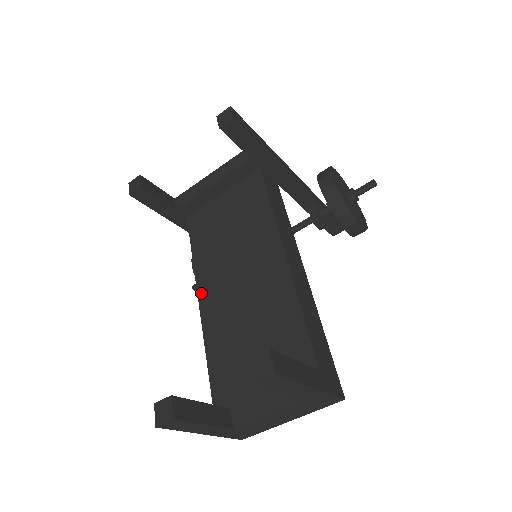
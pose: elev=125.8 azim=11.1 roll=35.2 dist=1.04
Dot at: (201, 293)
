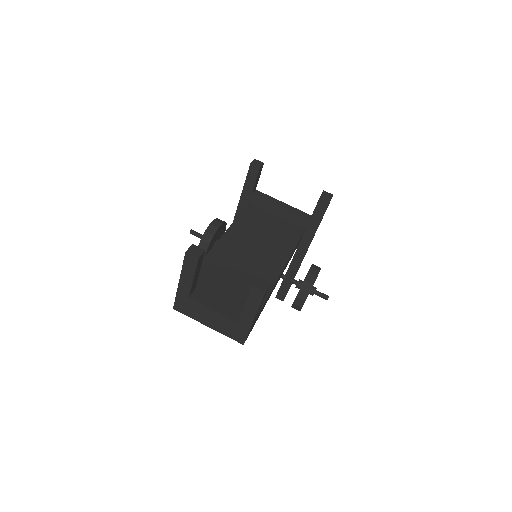
Dot at: (226, 236)
